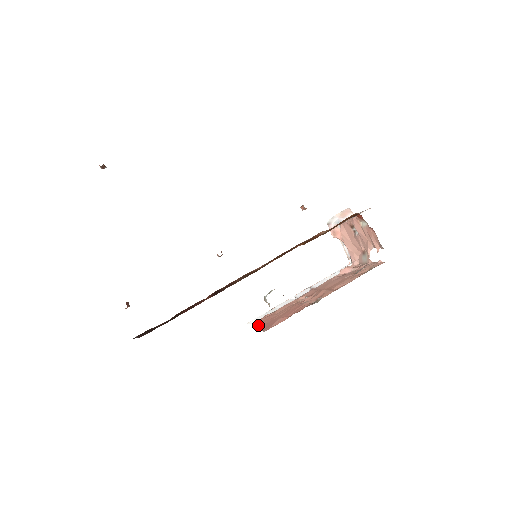
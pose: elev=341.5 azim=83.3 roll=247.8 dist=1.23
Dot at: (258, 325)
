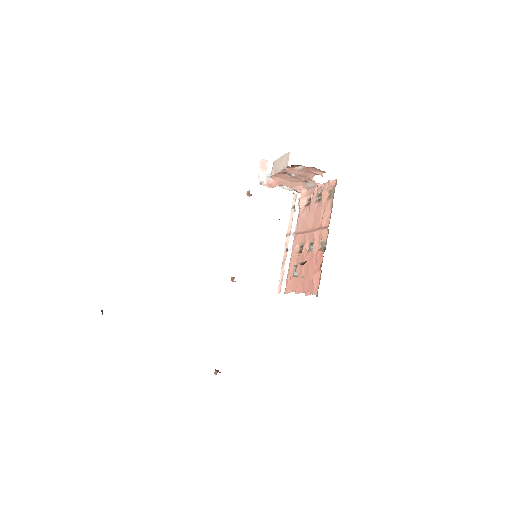
Dot at: occluded
